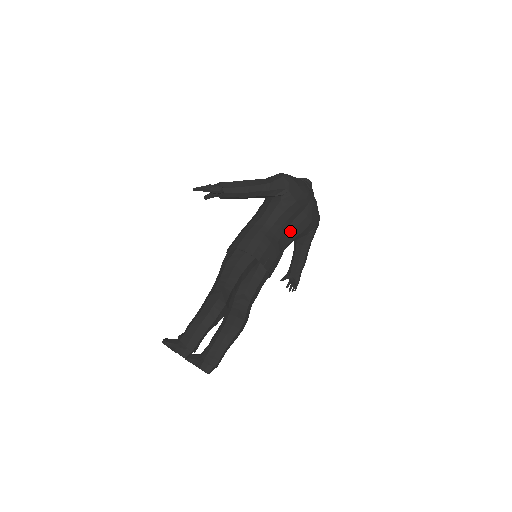
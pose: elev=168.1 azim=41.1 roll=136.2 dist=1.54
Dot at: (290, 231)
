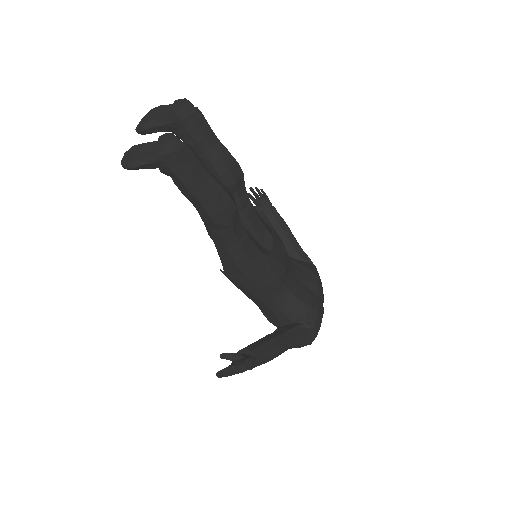
Dot at: (298, 285)
